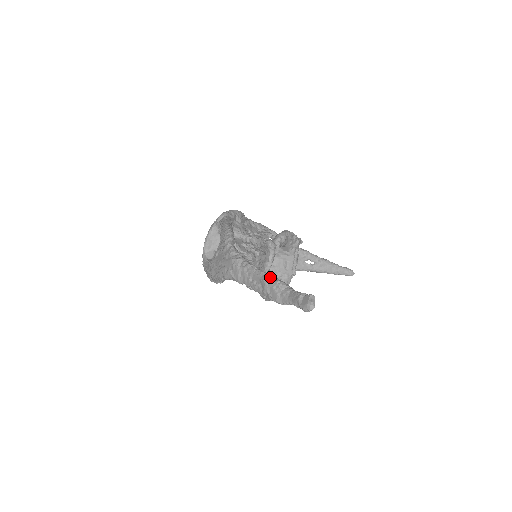
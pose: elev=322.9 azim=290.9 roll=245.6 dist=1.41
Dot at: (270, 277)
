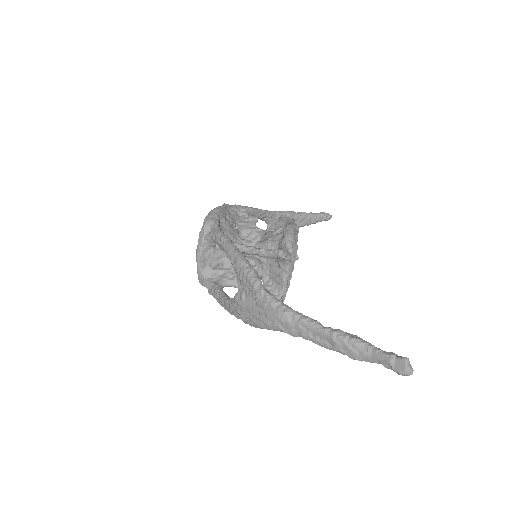
Dot at: (340, 335)
